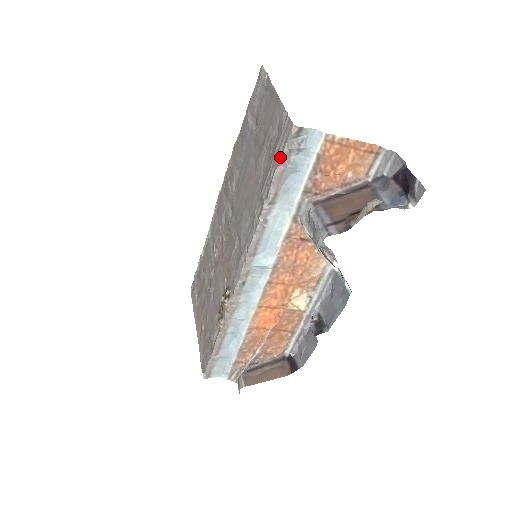
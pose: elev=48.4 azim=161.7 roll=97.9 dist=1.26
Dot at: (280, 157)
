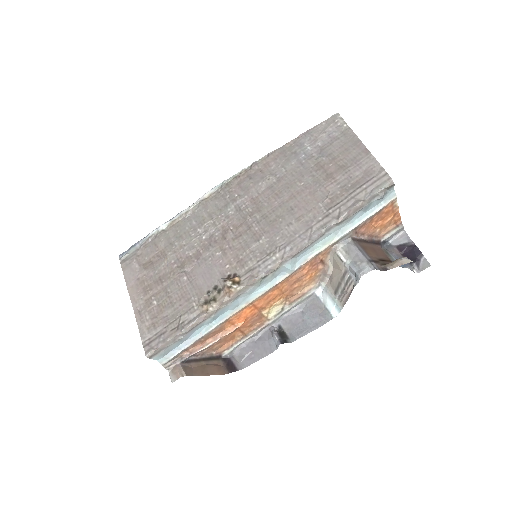
Dot at: (366, 195)
